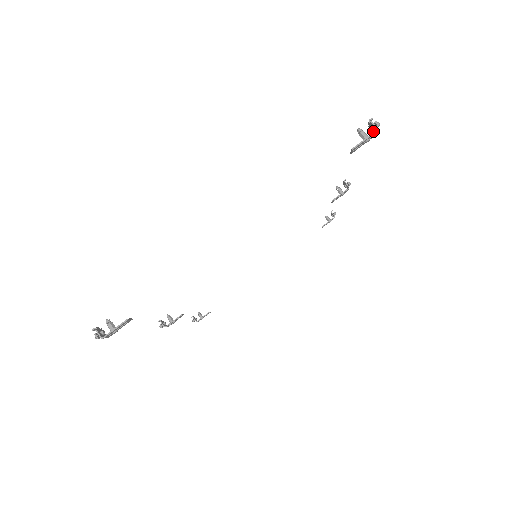
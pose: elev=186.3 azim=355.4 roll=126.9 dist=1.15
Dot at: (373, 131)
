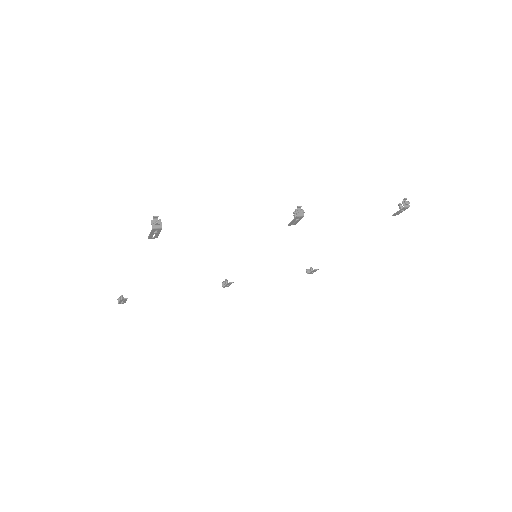
Dot at: (159, 225)
